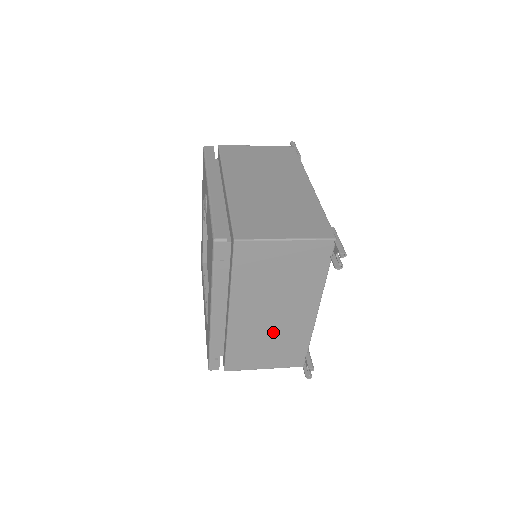
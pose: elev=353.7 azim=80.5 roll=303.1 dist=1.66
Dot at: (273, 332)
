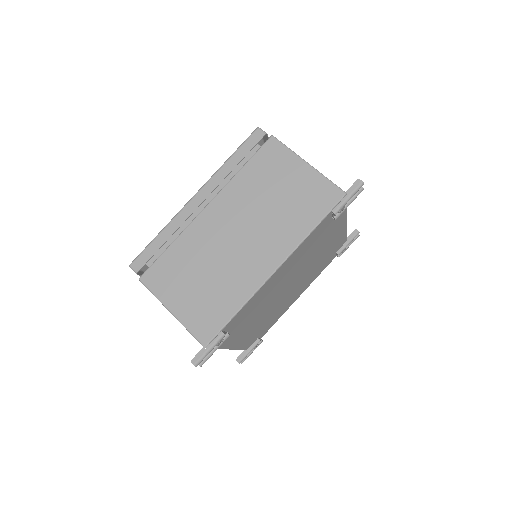
Dot at: occluded
